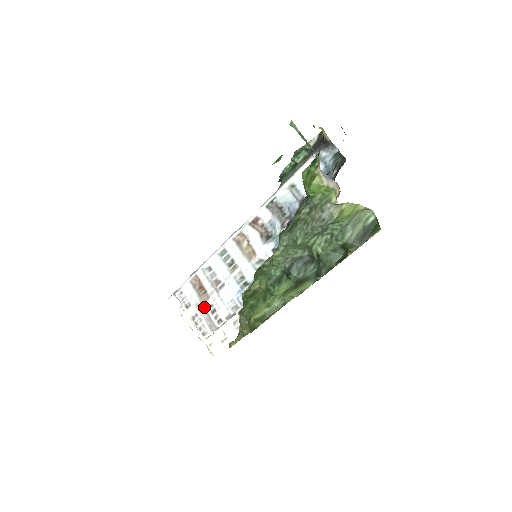
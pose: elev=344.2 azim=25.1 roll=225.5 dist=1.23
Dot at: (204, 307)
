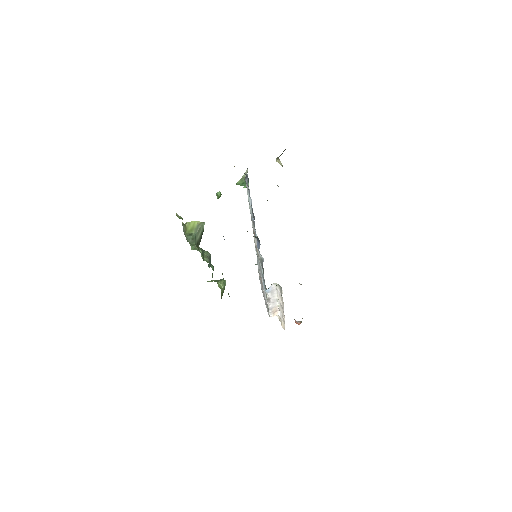
Dot at: (264, 295)
